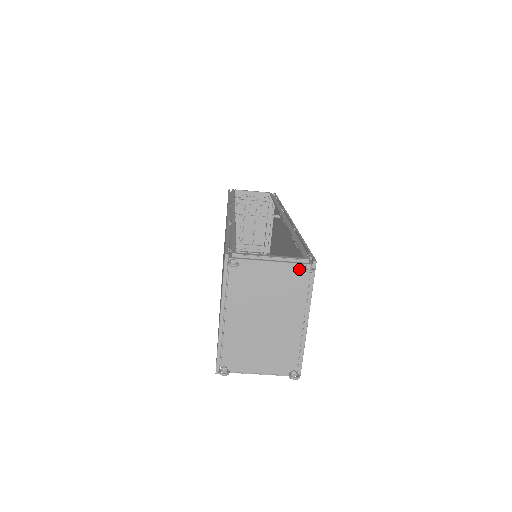
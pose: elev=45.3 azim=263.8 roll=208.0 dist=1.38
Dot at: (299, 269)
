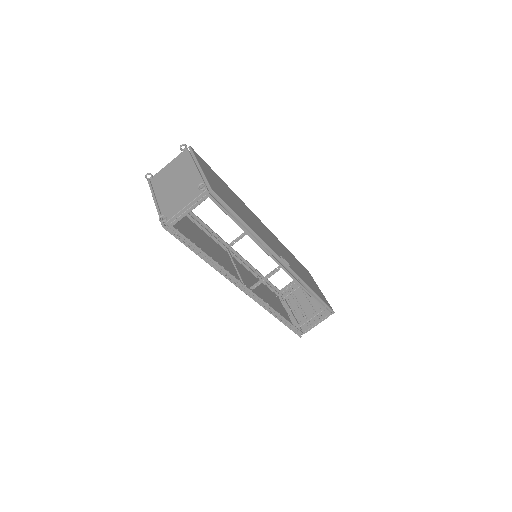
Dot at: (182, 154)
